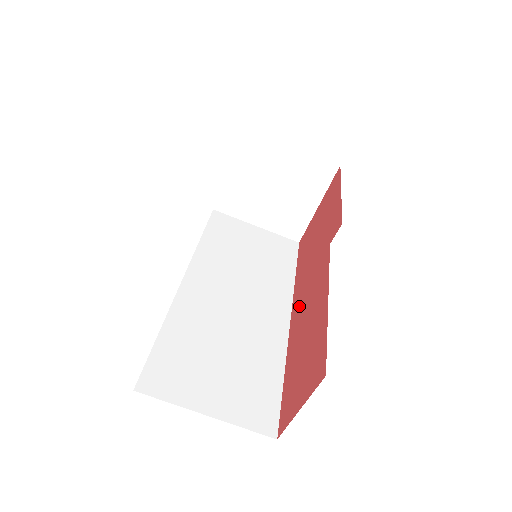
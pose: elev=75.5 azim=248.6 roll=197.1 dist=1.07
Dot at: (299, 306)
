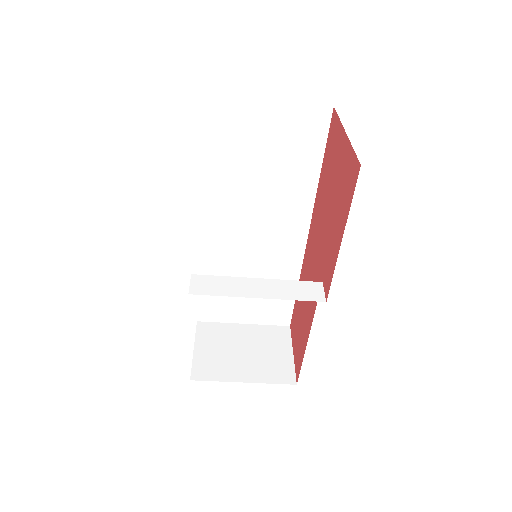
Dot at: (309, 253)
